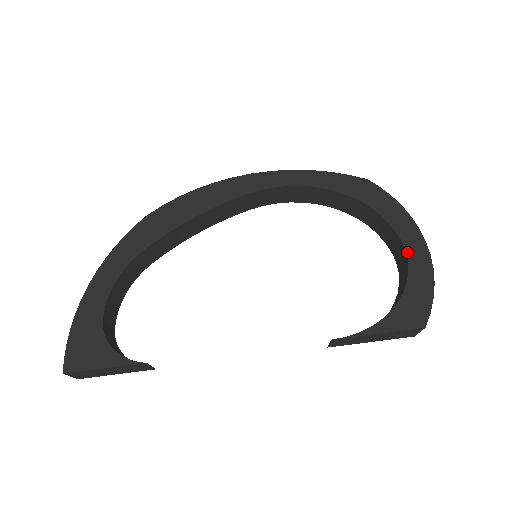
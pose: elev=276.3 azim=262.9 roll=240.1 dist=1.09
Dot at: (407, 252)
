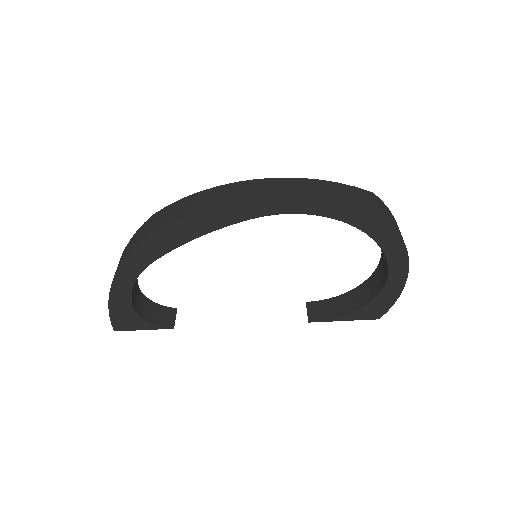
Dot at: (389, 275)
